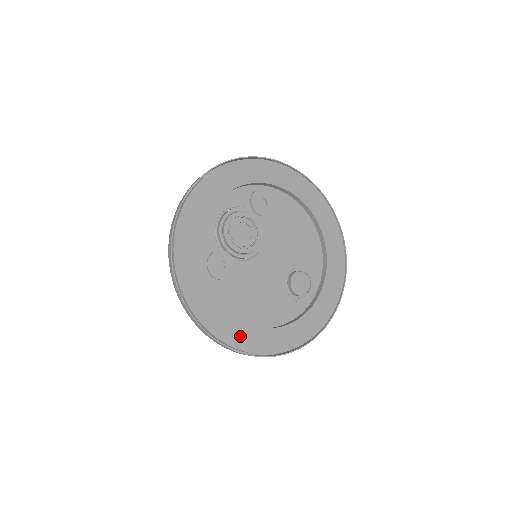
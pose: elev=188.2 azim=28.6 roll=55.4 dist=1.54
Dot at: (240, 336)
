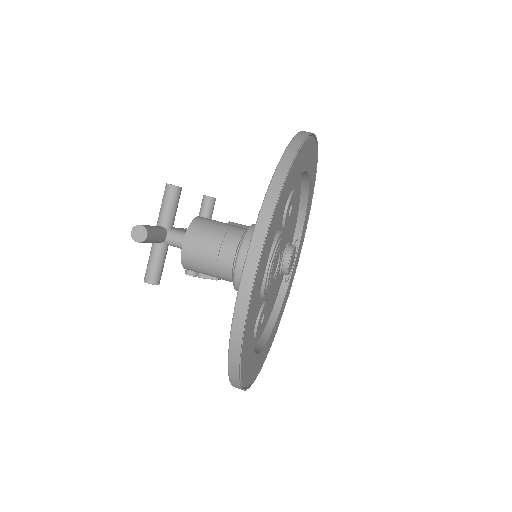
Dot at: (263, 357)
